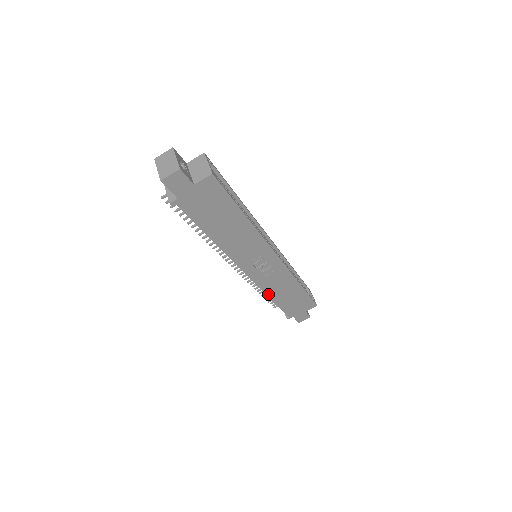
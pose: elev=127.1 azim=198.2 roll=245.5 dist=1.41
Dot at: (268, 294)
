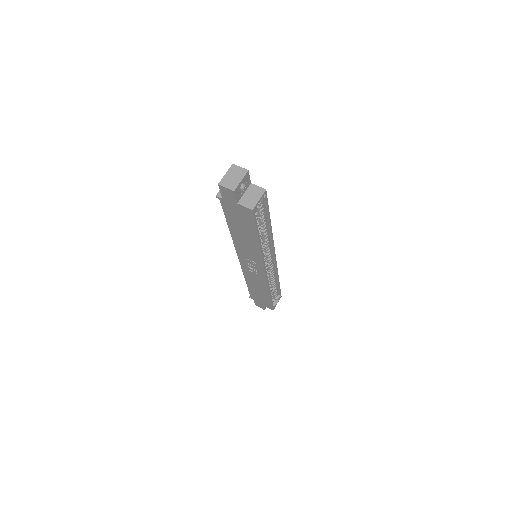
Dot at: (246, 278)
